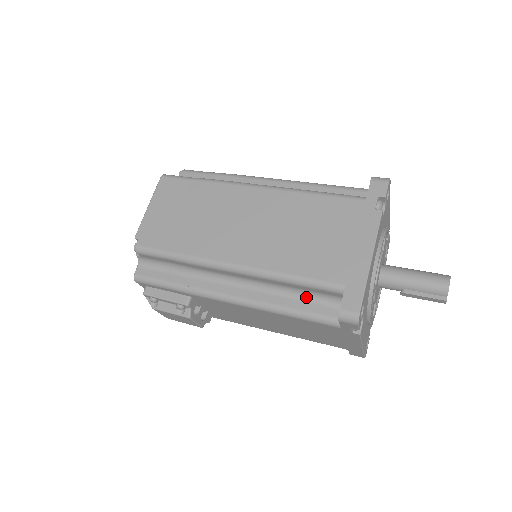
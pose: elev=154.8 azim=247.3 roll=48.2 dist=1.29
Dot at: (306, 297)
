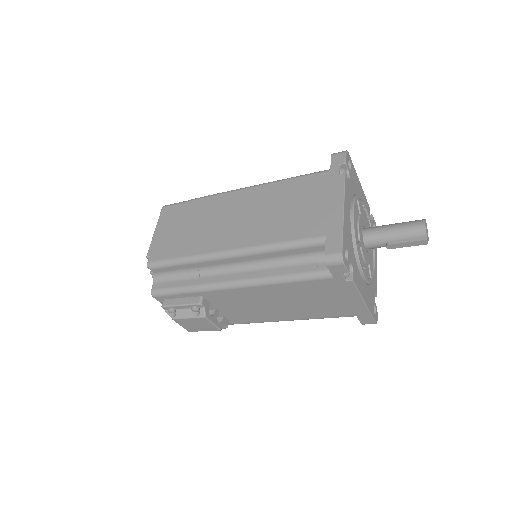
Dot at: (298, 261)
